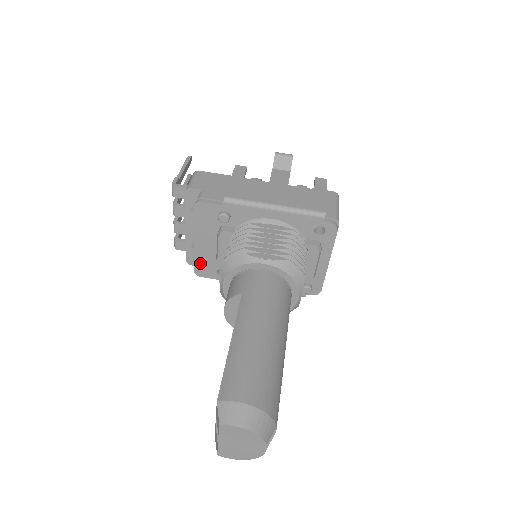
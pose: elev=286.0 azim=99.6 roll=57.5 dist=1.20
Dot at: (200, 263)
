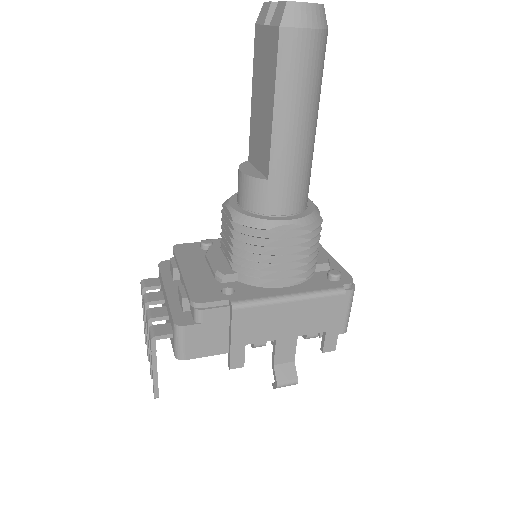
Dot at: (196, 289)
